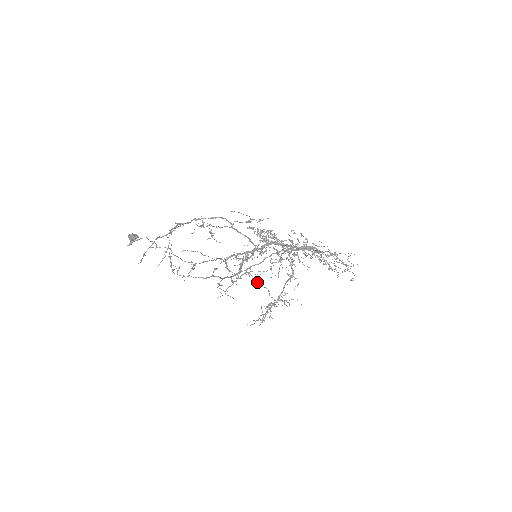
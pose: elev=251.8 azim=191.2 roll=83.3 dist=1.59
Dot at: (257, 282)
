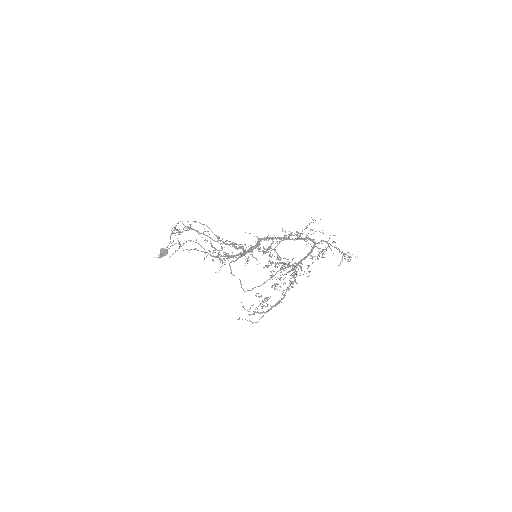
Dot at: occluded
